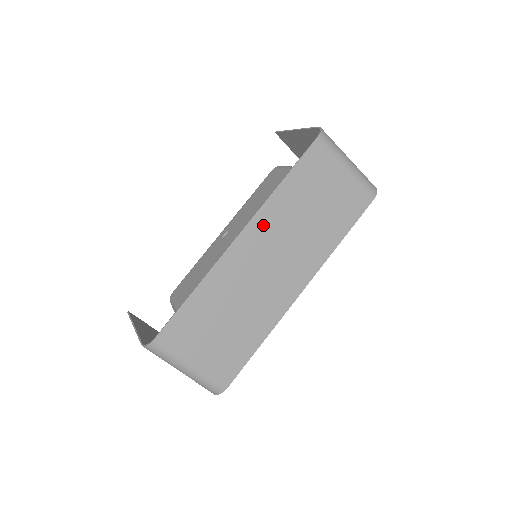
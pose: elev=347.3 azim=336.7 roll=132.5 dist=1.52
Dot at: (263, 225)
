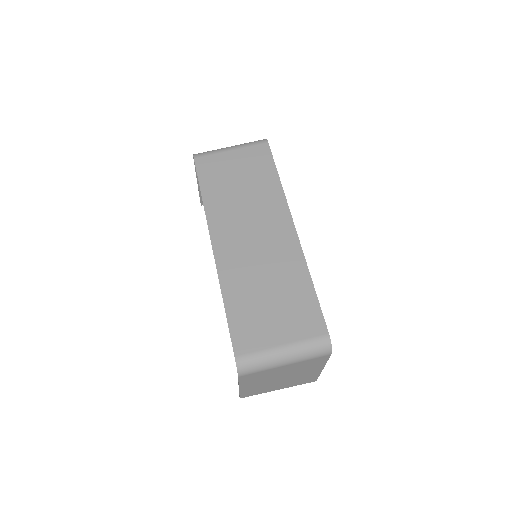
Dot at: (220, 225)
